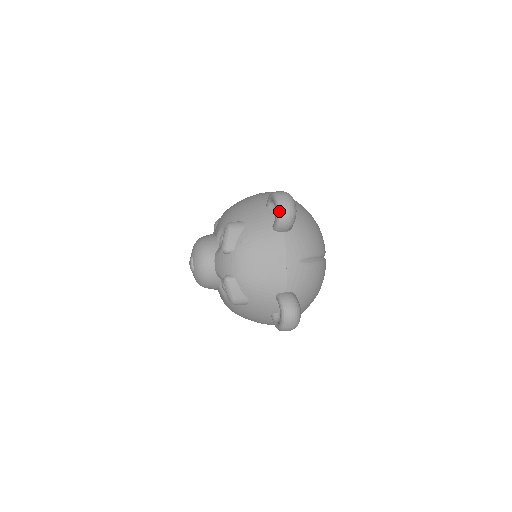
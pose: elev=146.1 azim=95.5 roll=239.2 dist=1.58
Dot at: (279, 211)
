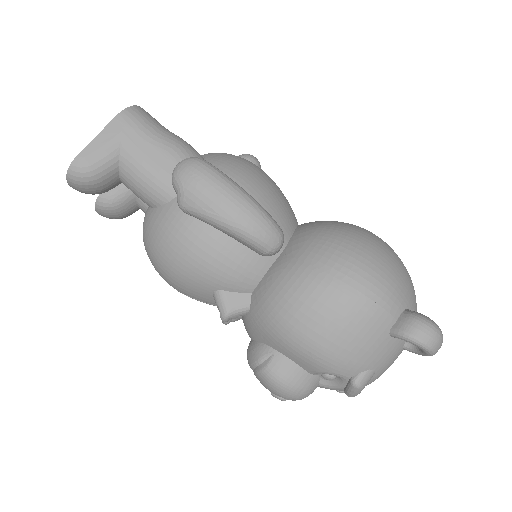
Dot at: occluded
